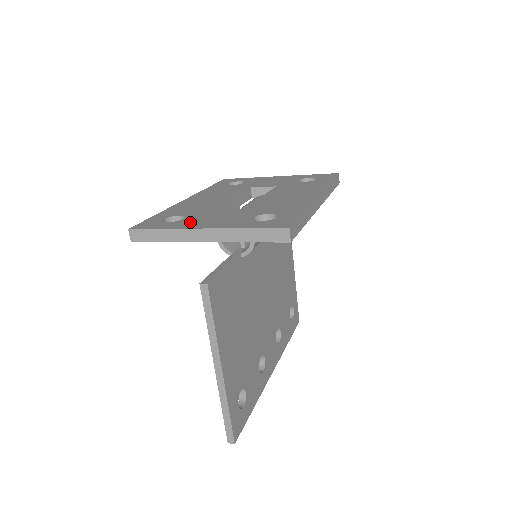
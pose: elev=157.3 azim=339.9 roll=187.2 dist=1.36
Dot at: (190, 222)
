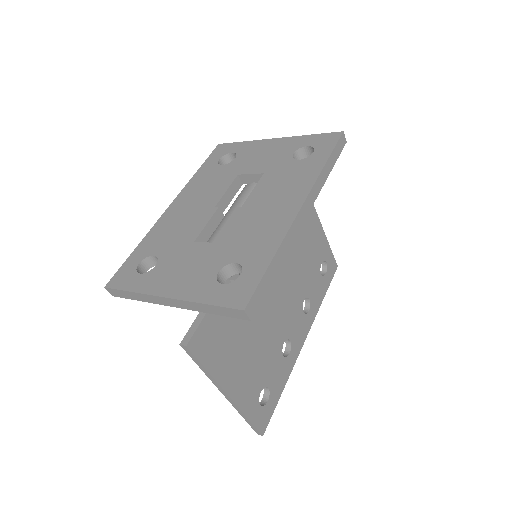
Dot at: (158, 277)
